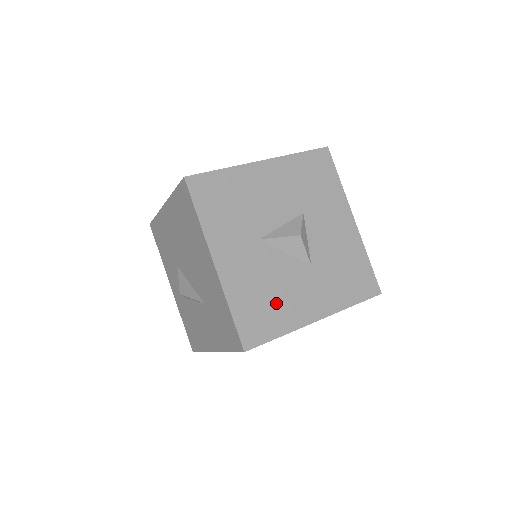
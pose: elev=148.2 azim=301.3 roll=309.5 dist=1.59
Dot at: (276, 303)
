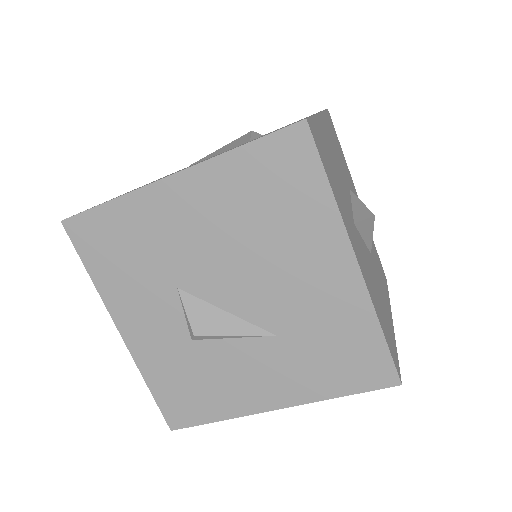
Dot at: (383, 308)
